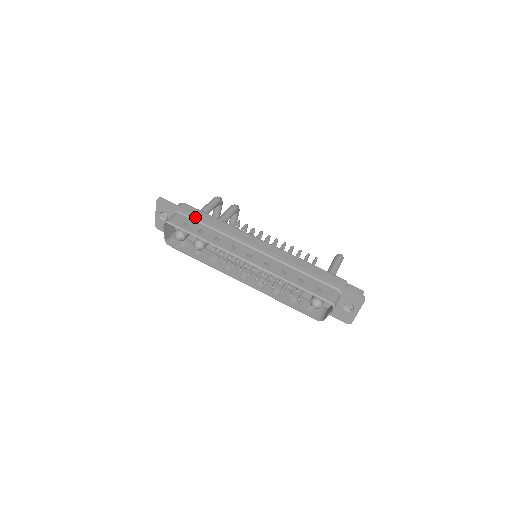
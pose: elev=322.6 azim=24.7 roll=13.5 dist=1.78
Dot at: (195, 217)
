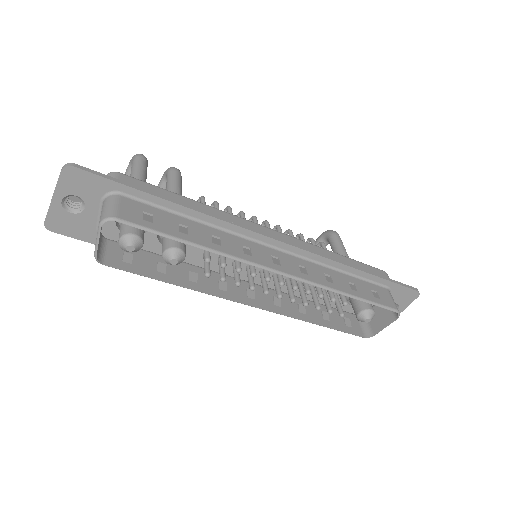
Dot at: (159, 201)
